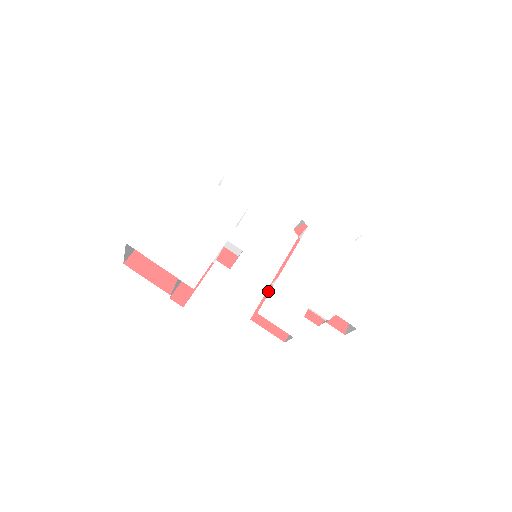
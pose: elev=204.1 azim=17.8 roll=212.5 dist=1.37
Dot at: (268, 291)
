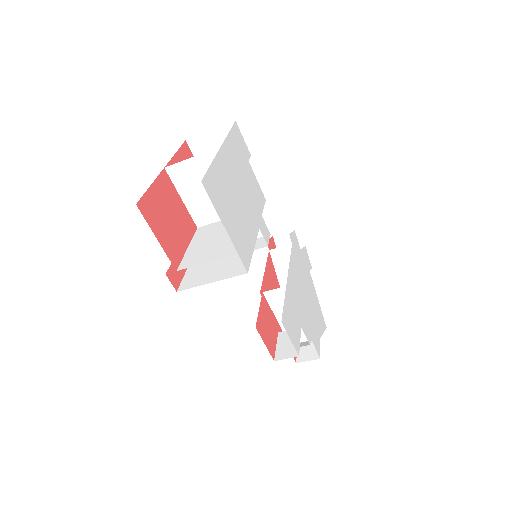
Dot at: (262, 299)
